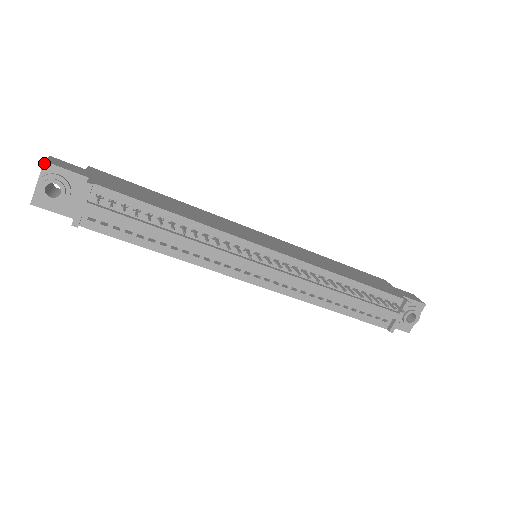
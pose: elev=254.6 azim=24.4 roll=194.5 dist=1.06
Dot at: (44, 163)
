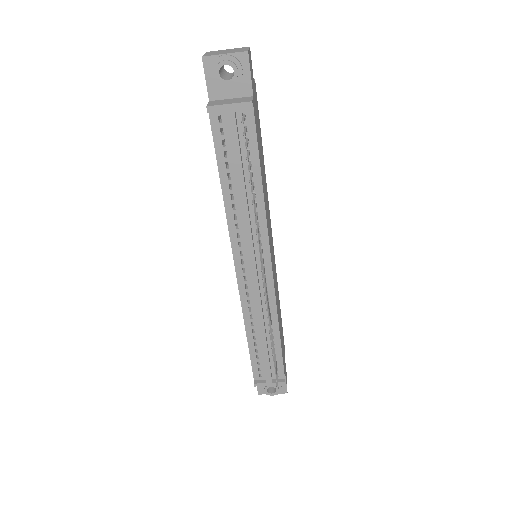
Dot at: (246, 52)
